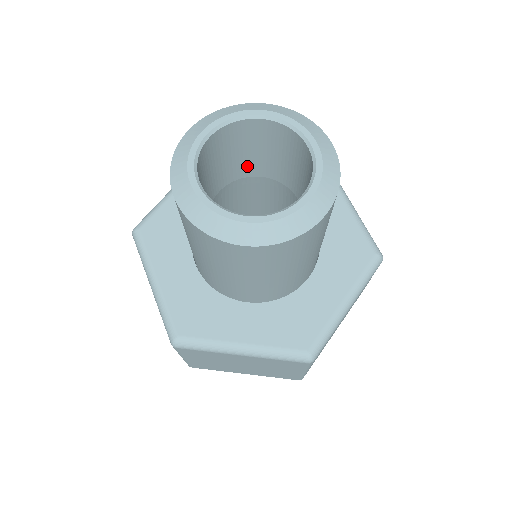
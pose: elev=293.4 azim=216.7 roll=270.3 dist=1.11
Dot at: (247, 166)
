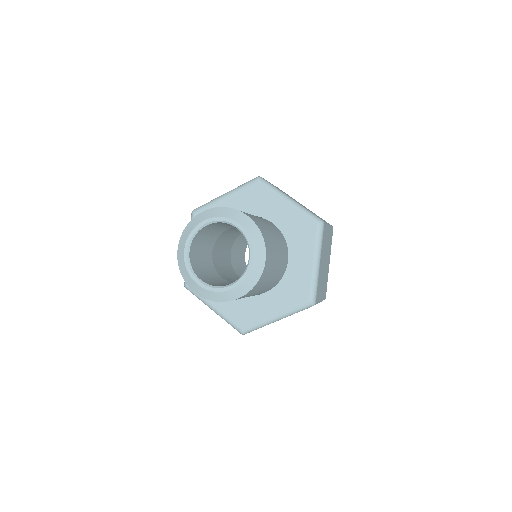
Dot at: occluded
